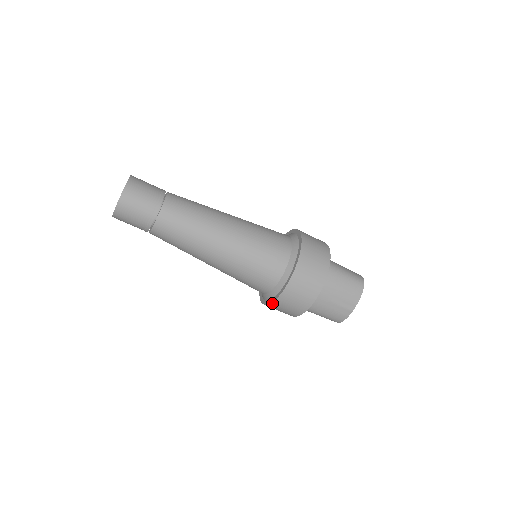
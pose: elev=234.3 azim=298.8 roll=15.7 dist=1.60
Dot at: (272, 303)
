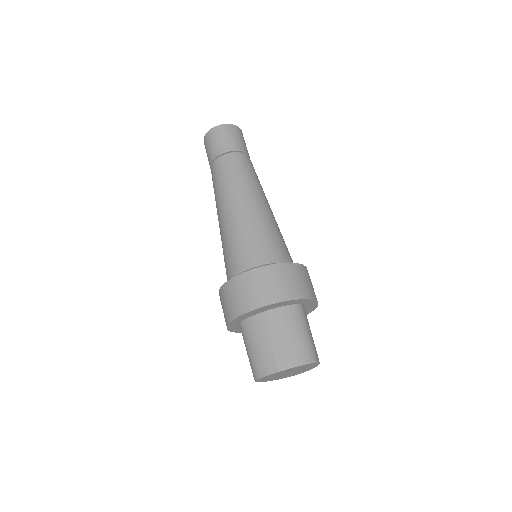
Dot at: (225, 284)
